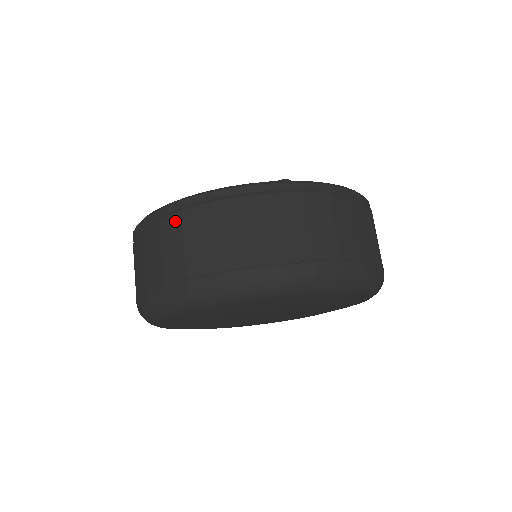
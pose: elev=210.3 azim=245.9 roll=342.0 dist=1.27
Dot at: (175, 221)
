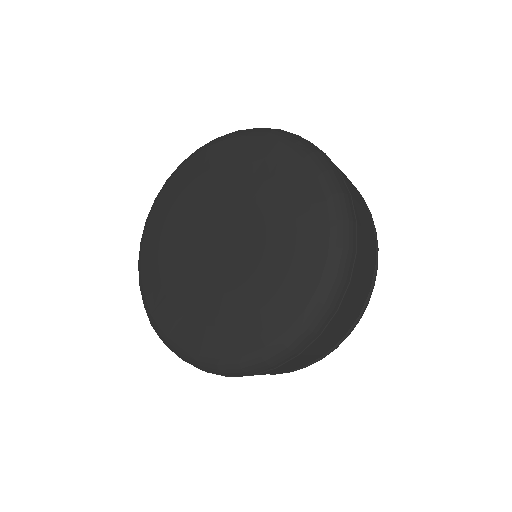
Dot at: occluded
